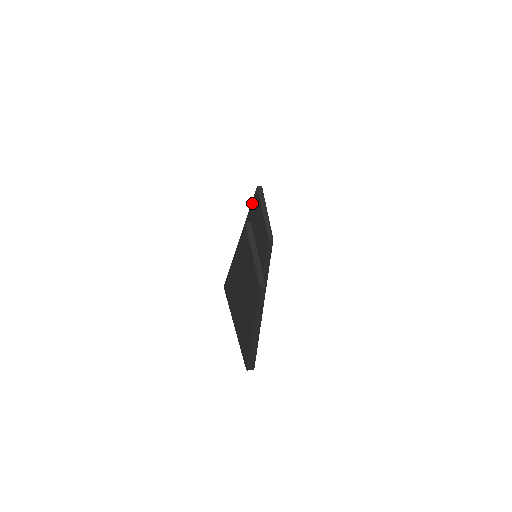
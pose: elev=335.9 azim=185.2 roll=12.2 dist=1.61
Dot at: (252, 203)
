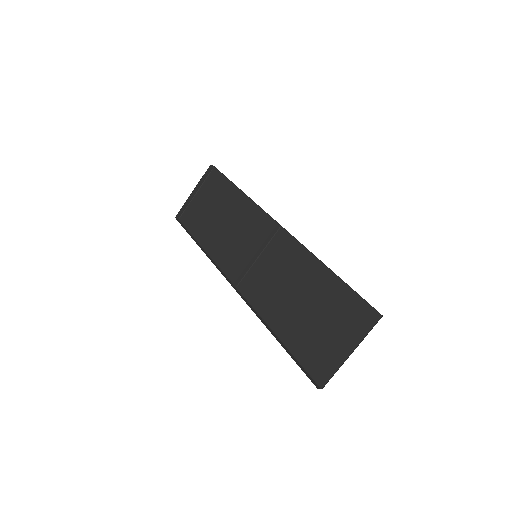
Dot at: occluded
